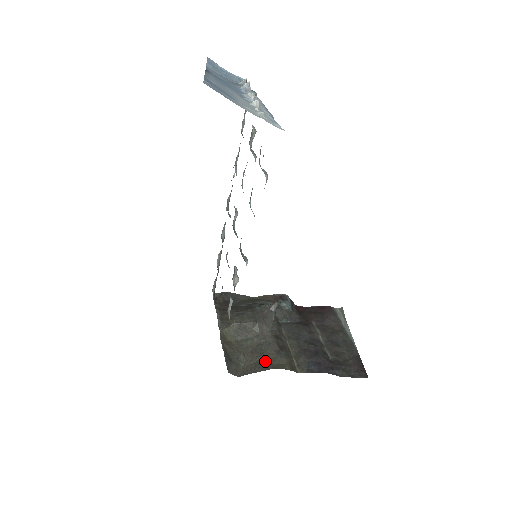
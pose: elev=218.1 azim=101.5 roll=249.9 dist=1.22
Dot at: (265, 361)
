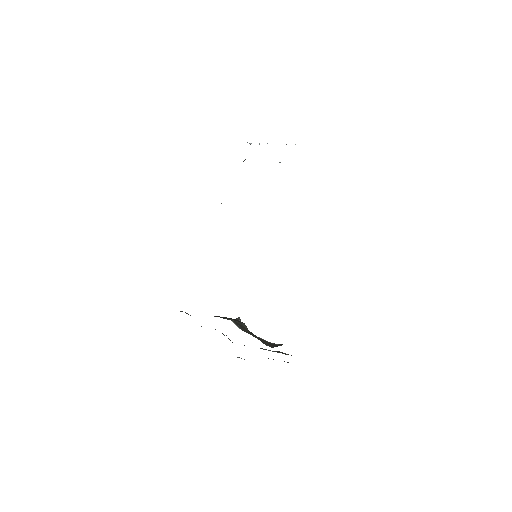
Dot at: (274, 343)
